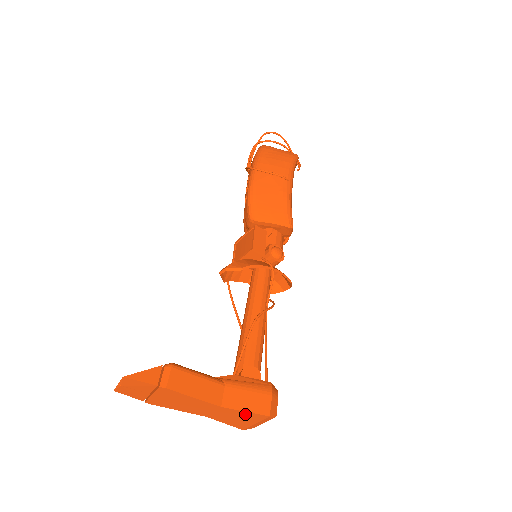
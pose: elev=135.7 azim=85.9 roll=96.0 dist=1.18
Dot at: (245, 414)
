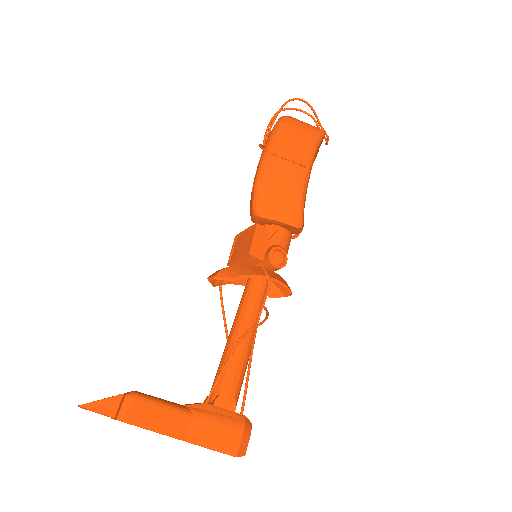
Dot at: (211, 449)
